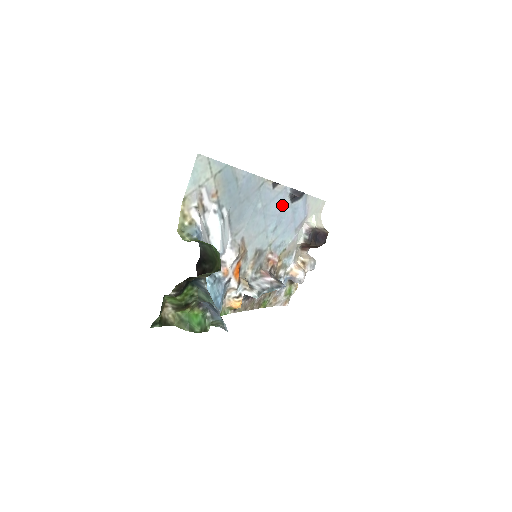
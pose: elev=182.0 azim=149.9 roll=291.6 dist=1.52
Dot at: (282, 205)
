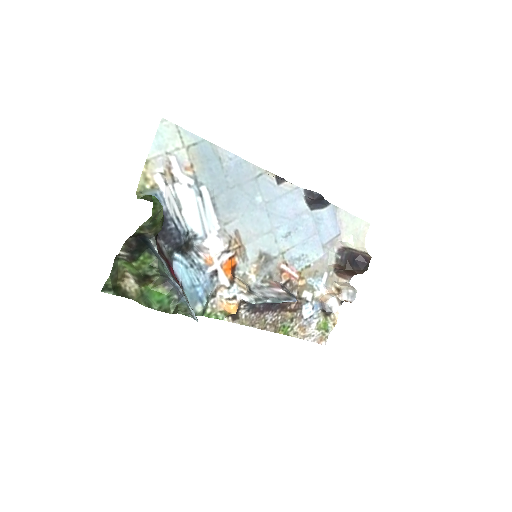
Dot at: (295, 208)
